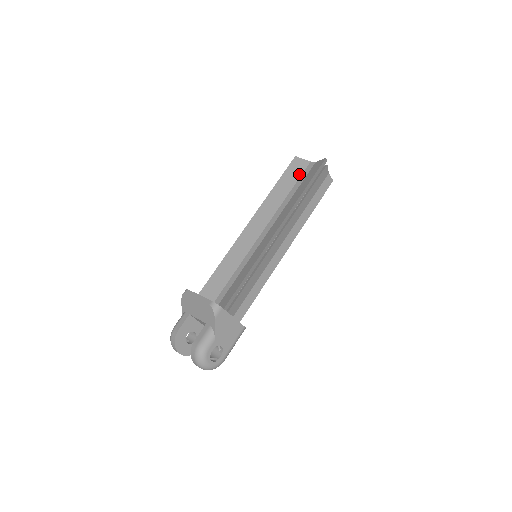
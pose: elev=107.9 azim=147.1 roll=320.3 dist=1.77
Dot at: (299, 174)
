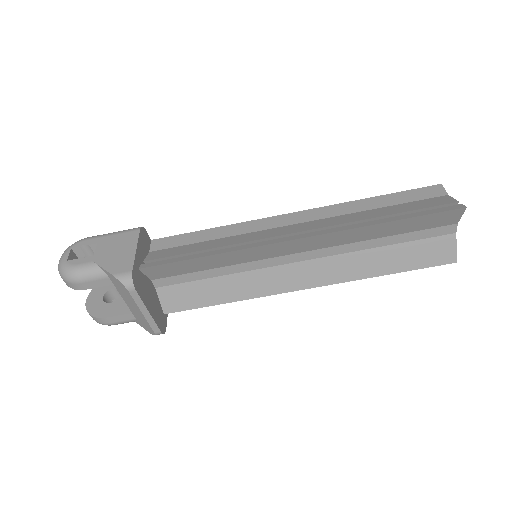
Dot at: (425, 228)
